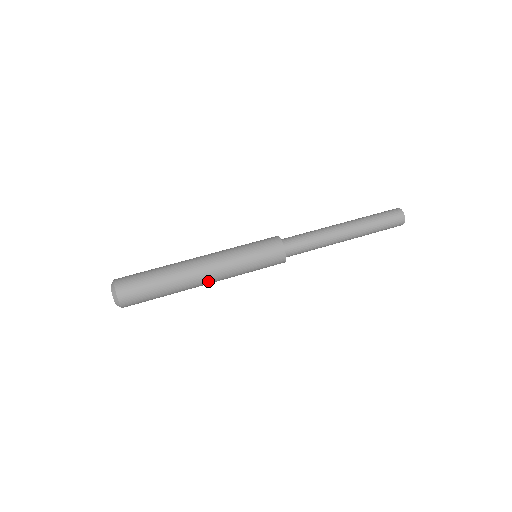
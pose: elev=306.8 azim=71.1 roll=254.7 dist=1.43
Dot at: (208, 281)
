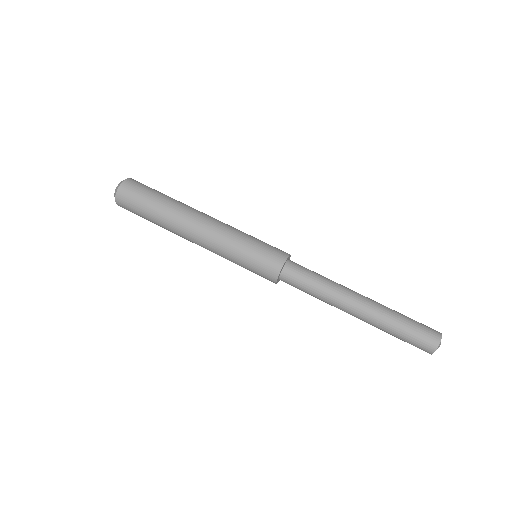
Dot at: occluded
